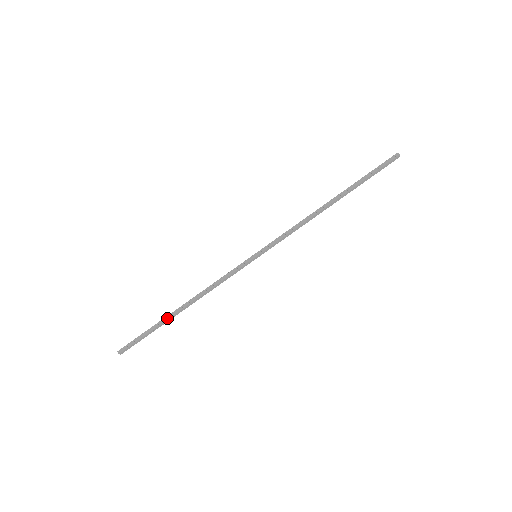
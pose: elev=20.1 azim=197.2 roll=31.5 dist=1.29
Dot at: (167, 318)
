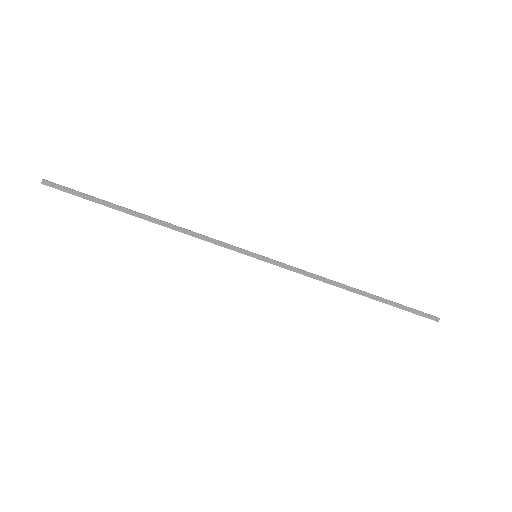
Dot at: (124, 210)
